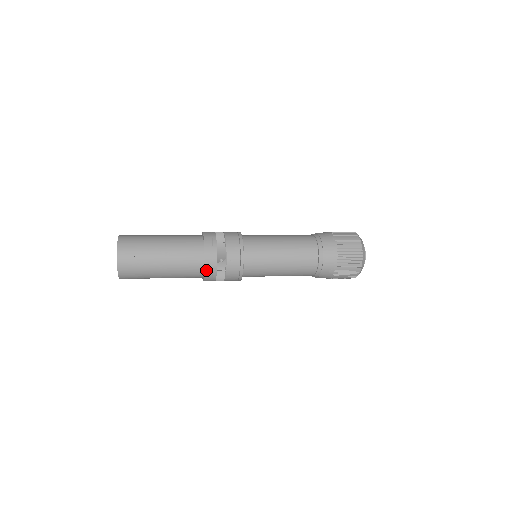
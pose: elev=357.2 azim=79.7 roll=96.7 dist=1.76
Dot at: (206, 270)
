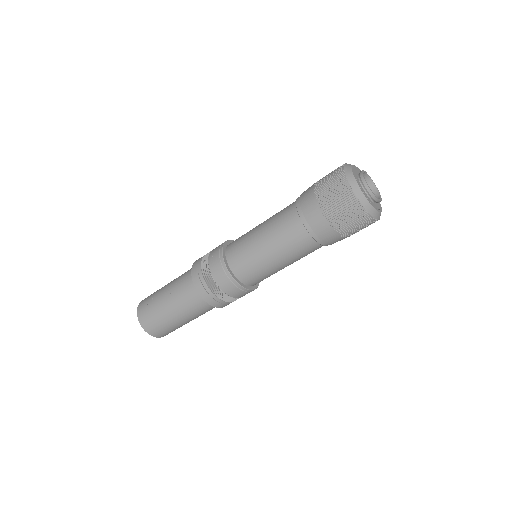
Dot at: (194, 279)
